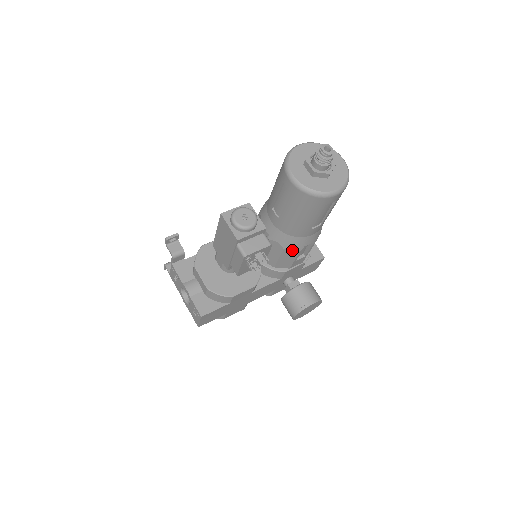
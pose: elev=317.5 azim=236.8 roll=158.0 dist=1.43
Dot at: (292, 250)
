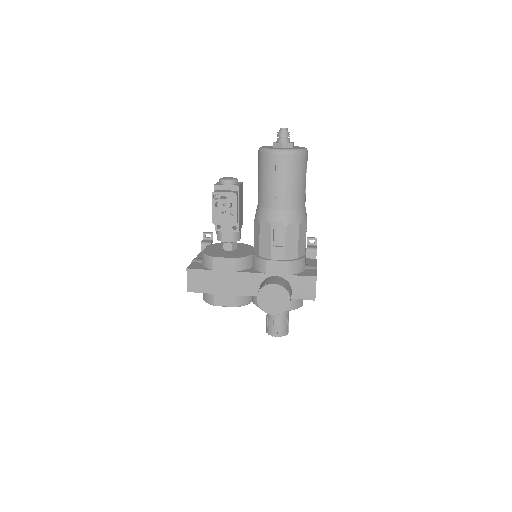
Dot at: (266, 226)
